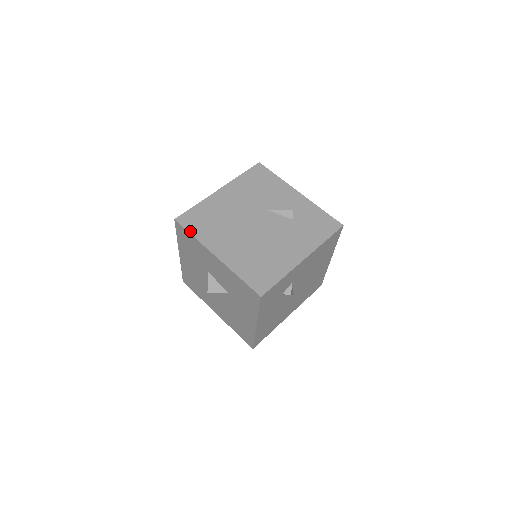
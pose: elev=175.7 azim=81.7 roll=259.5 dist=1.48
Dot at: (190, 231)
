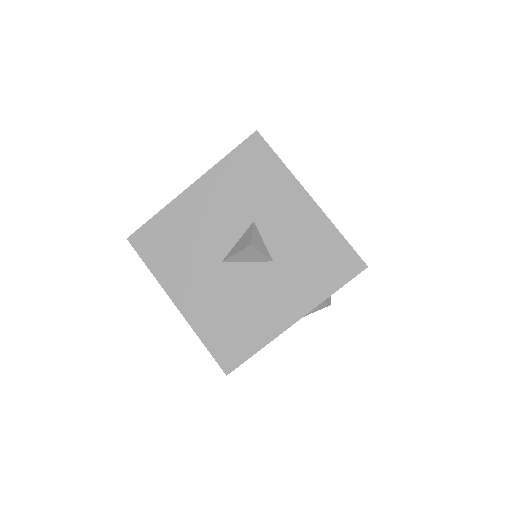
Dot at: occluded
